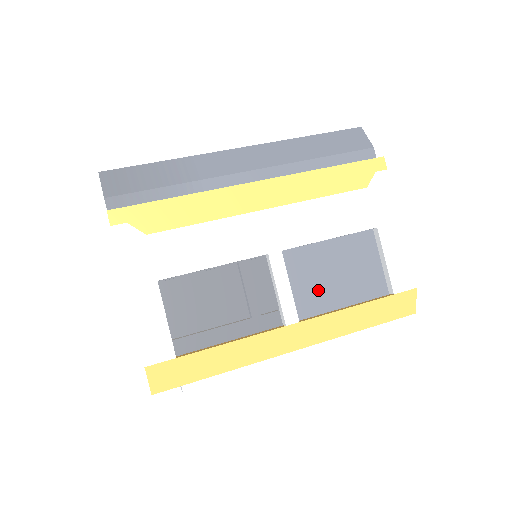
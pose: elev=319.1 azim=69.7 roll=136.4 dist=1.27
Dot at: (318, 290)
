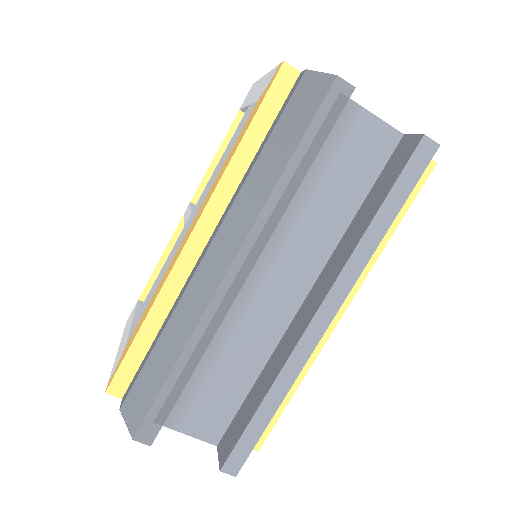
Dot at: occluded
